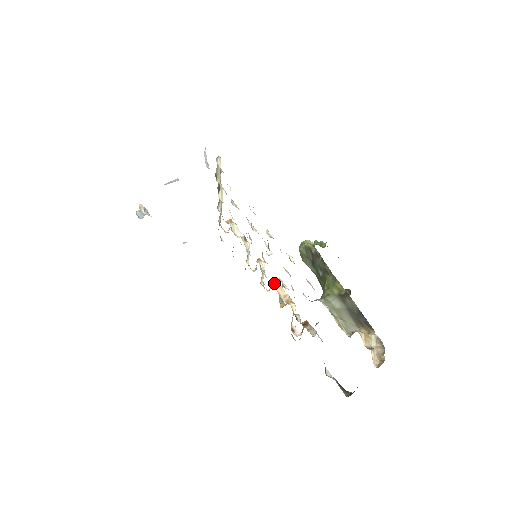
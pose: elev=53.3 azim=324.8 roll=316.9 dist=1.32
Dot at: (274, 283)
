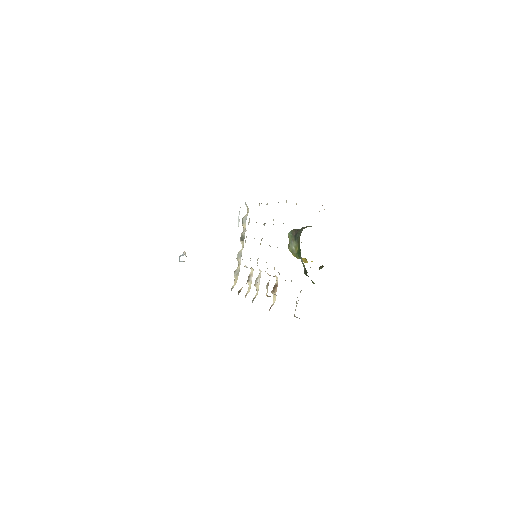
Dot at: occluded
